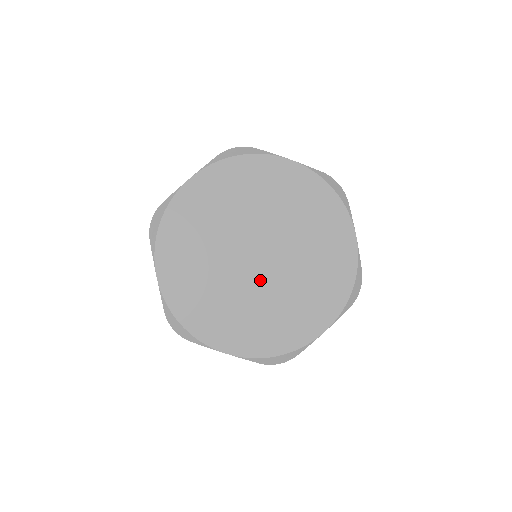
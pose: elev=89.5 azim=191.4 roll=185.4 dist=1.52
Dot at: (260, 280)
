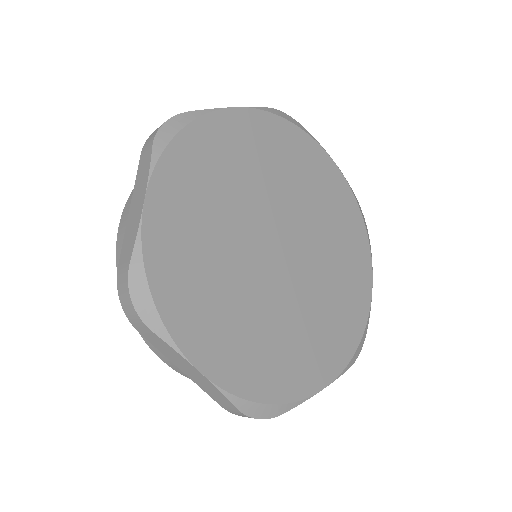
Dot at: (299, 276)
